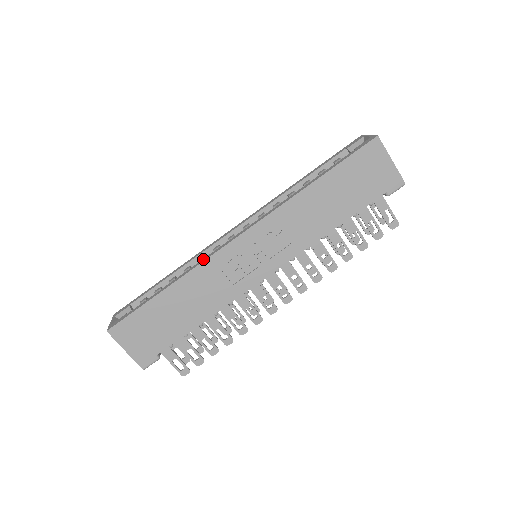
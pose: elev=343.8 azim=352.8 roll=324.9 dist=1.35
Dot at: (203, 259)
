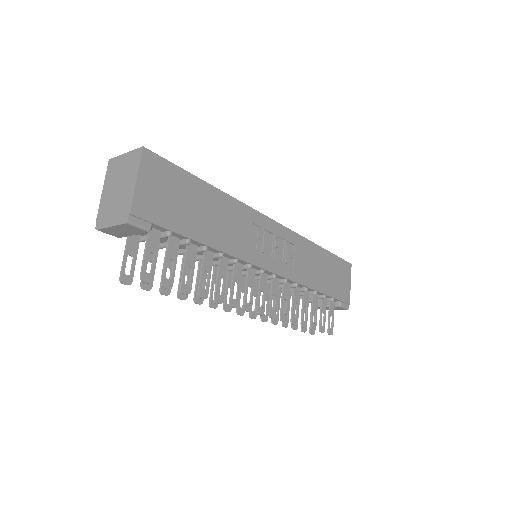
Dot at: occluded
